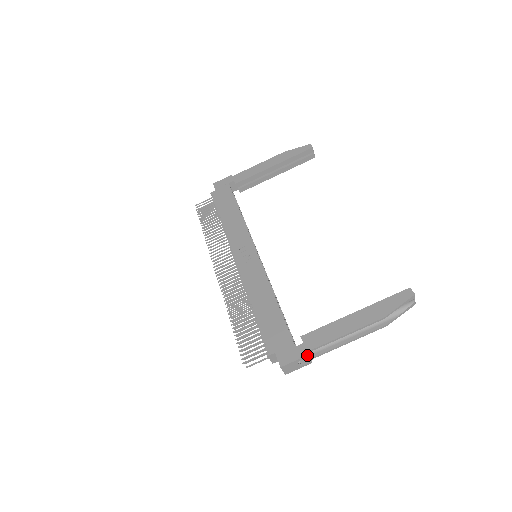
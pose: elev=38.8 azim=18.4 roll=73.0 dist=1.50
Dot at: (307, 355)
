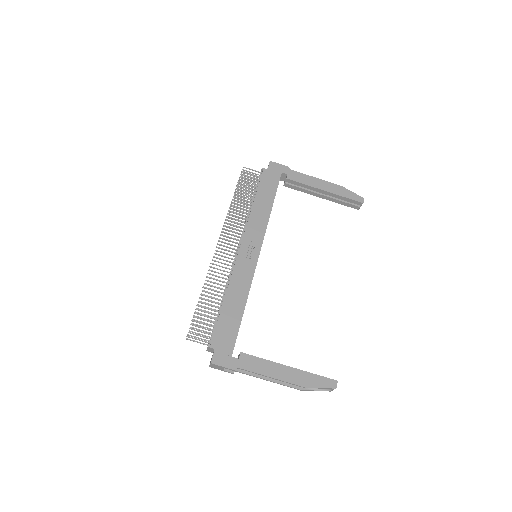
Dot at: (235, 370)
